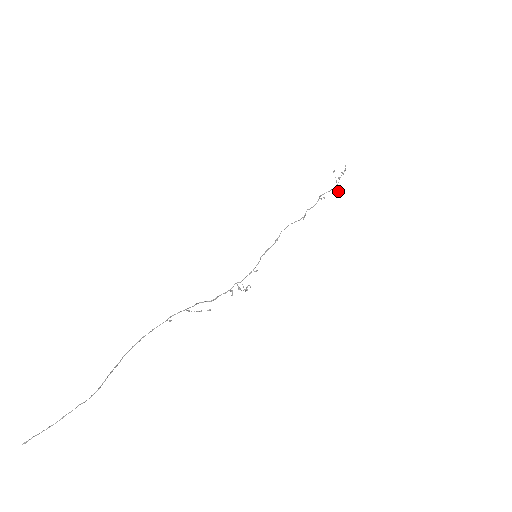
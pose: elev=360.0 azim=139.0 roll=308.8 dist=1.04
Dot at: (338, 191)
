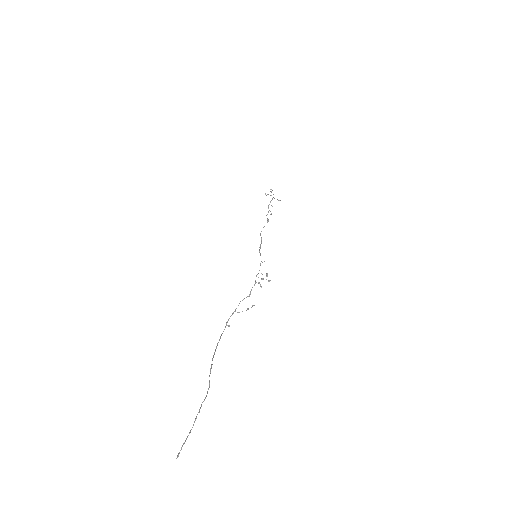
Dot at: occluded
